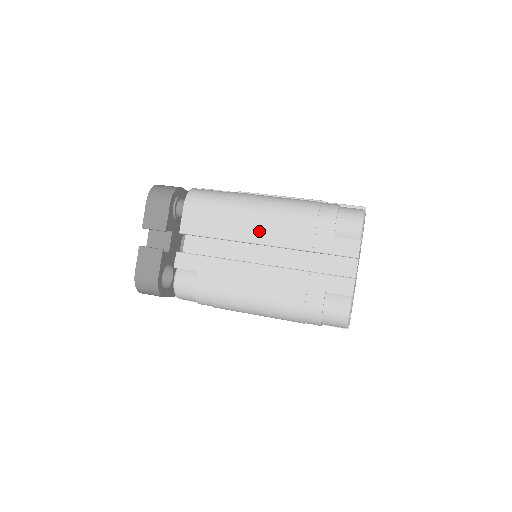
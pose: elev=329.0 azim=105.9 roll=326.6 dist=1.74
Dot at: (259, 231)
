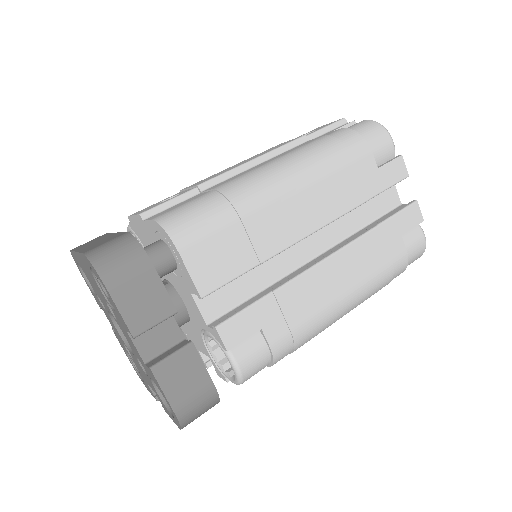
Dot at: (303, 217)
